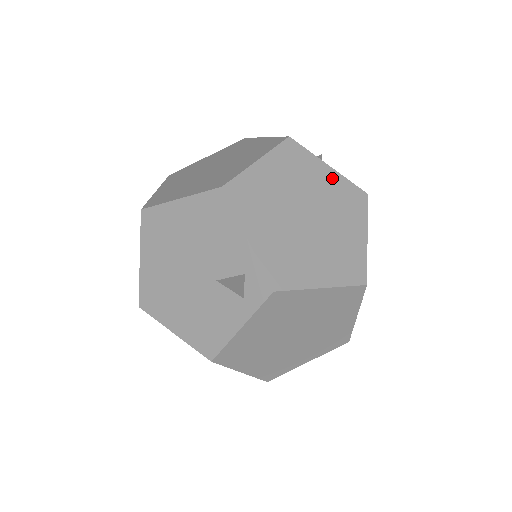
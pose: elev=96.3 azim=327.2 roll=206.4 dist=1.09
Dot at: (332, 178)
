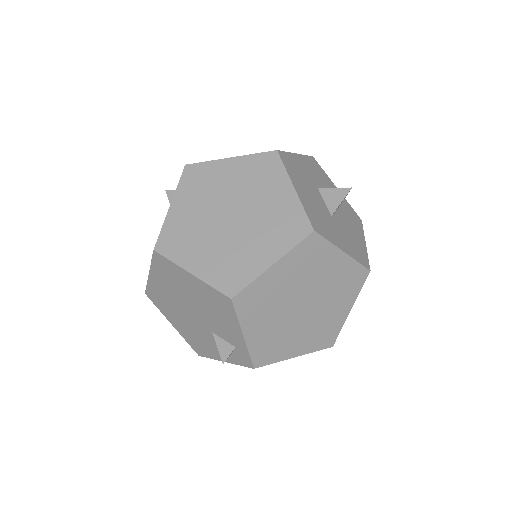
Dot at: (342, 264)
